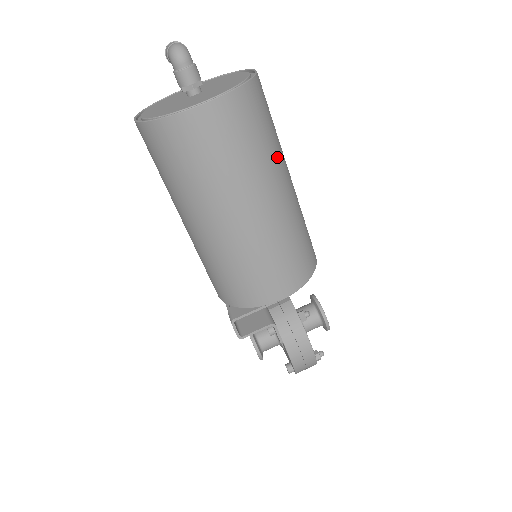
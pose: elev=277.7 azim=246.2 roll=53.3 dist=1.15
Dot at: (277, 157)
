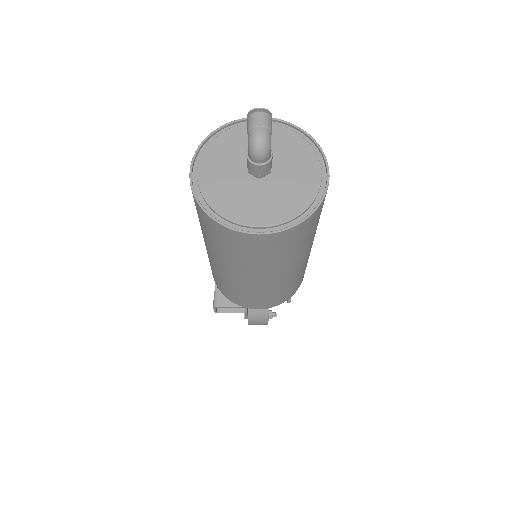
Dot at: (307, 246)
